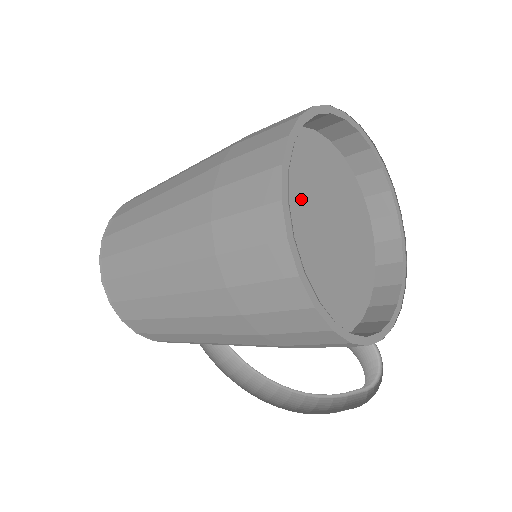
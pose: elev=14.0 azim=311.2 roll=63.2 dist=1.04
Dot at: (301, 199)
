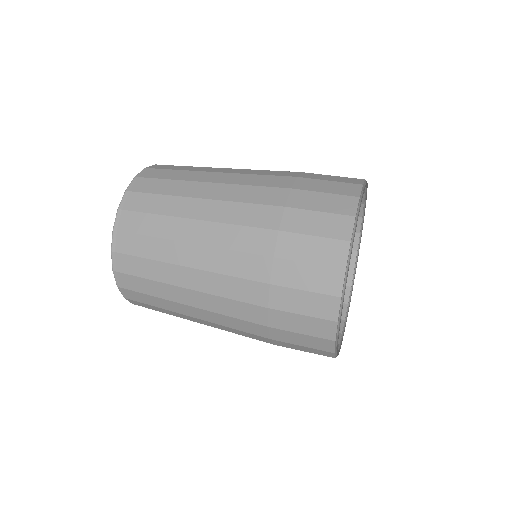
Dot at: occluded
